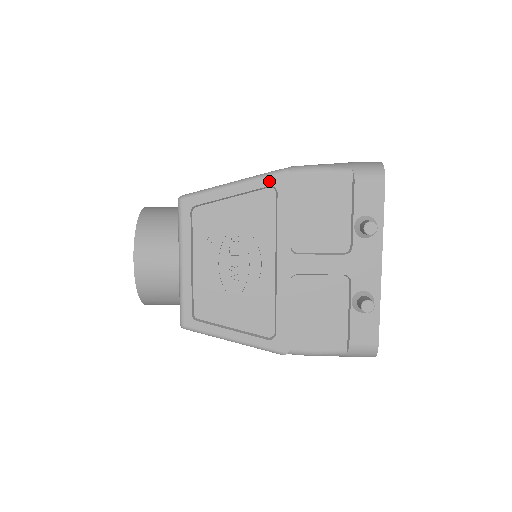
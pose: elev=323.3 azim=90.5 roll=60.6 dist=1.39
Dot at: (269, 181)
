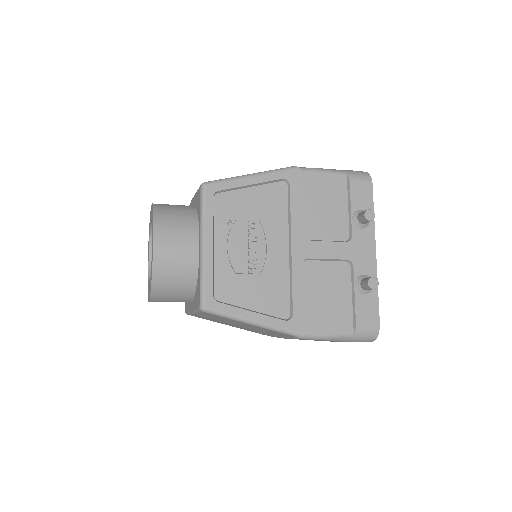
Dot at: (282, 175)
